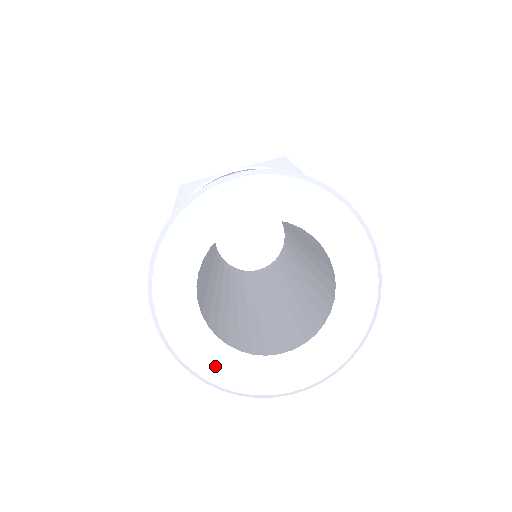
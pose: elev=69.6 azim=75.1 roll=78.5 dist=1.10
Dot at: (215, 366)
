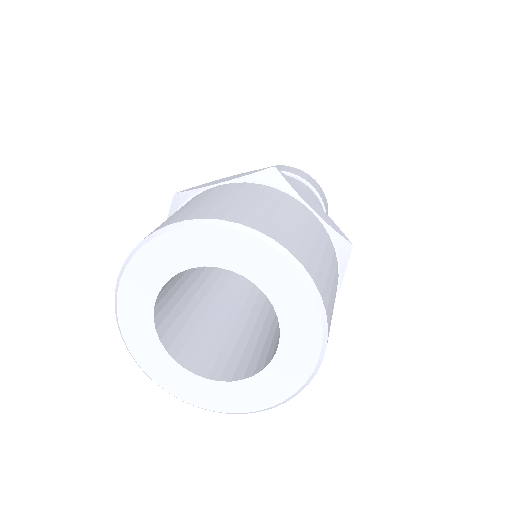
Dot at: (176, 383)
